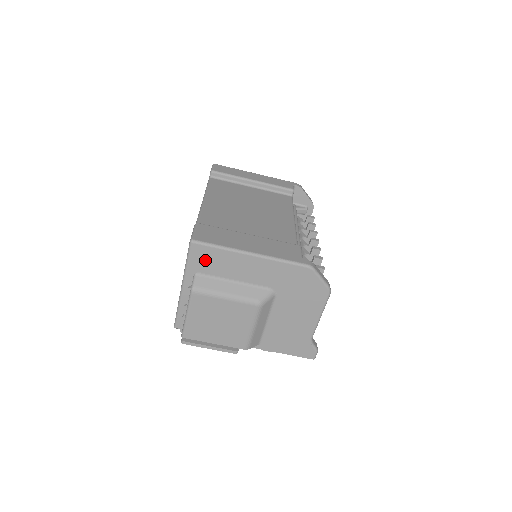
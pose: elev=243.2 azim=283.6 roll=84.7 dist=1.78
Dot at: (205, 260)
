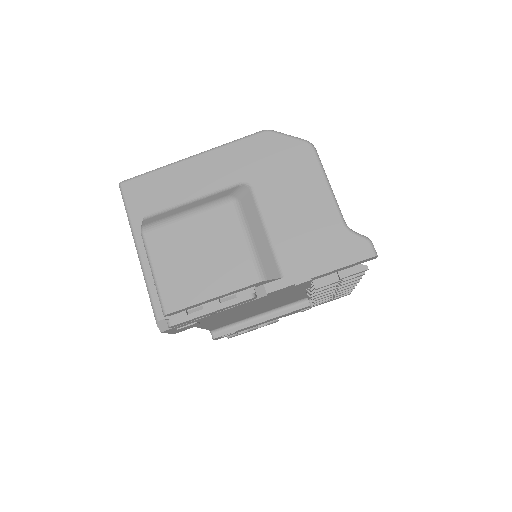
Dot at: (145, 196)
